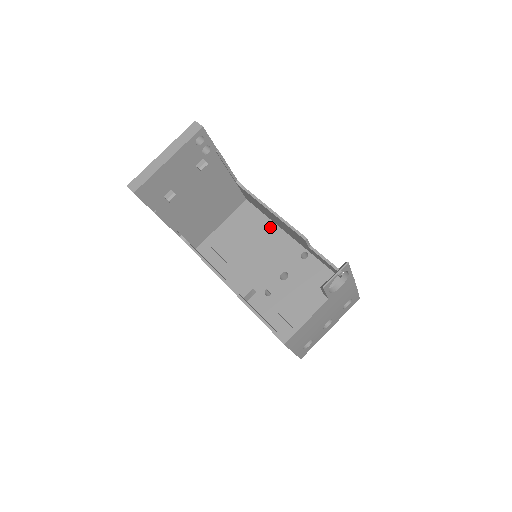
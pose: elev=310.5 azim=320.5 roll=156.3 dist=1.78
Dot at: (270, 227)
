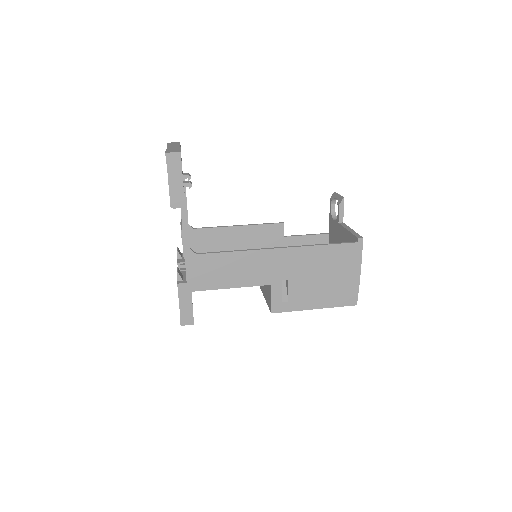
Dot at: occluded
